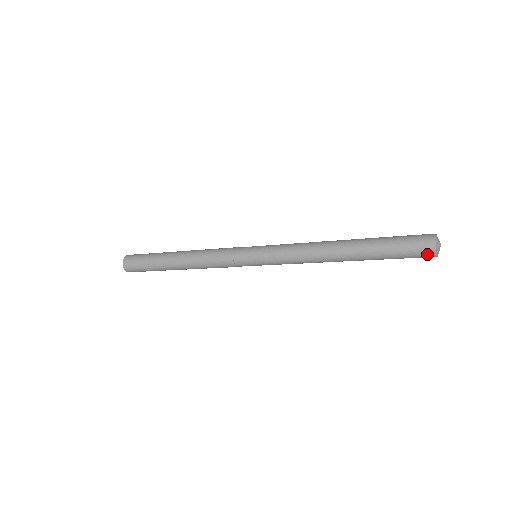
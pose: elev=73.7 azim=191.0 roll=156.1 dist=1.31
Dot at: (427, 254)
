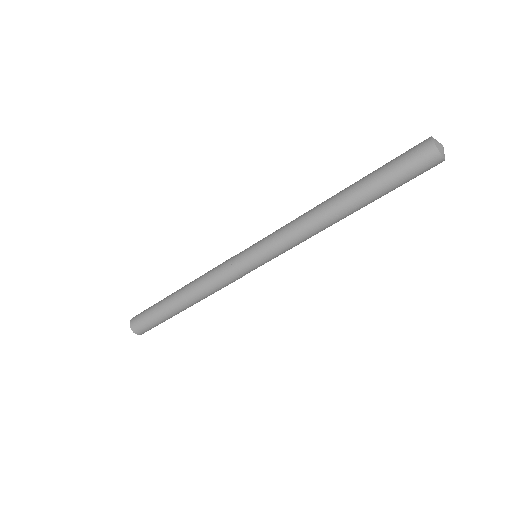
Dot at: occluded
